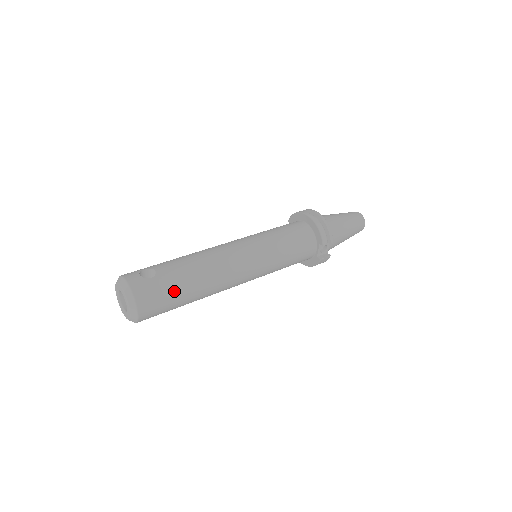
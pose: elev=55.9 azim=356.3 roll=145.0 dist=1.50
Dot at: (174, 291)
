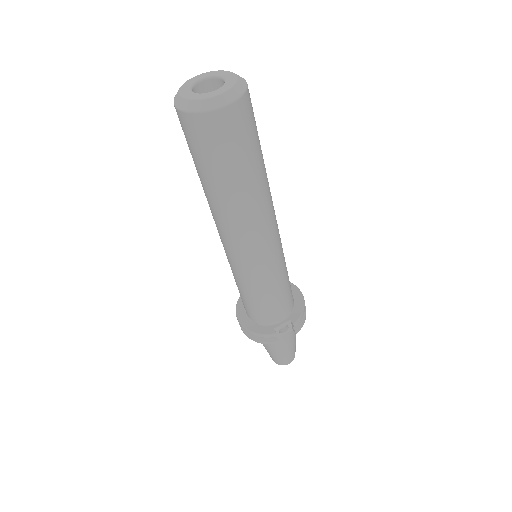
Dot at: (250, 153)
